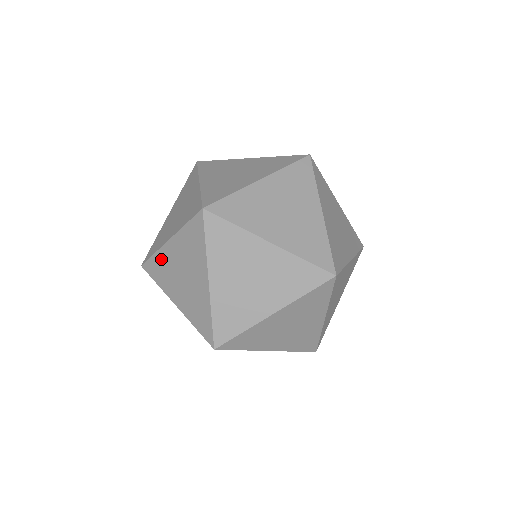
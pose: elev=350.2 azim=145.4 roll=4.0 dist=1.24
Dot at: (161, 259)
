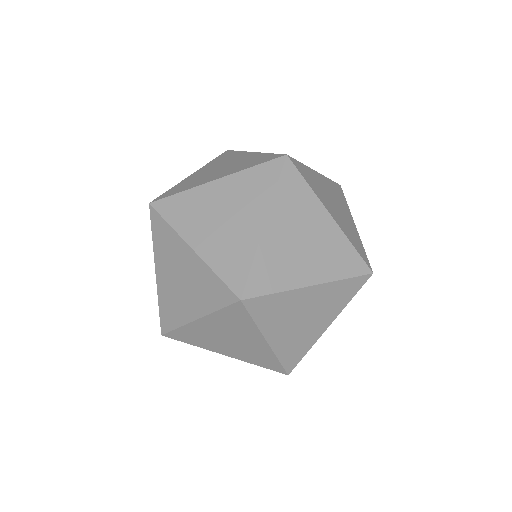
Dot at: occluded
